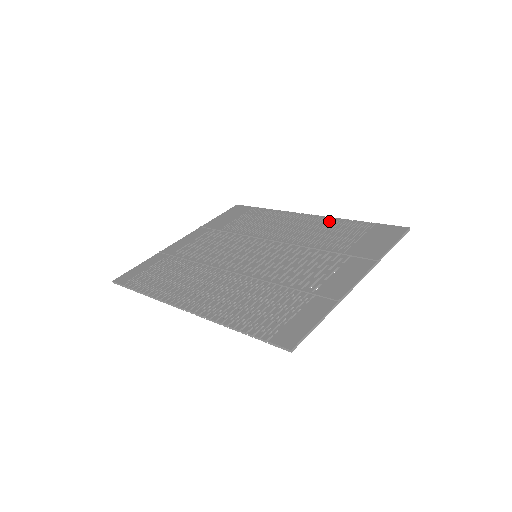
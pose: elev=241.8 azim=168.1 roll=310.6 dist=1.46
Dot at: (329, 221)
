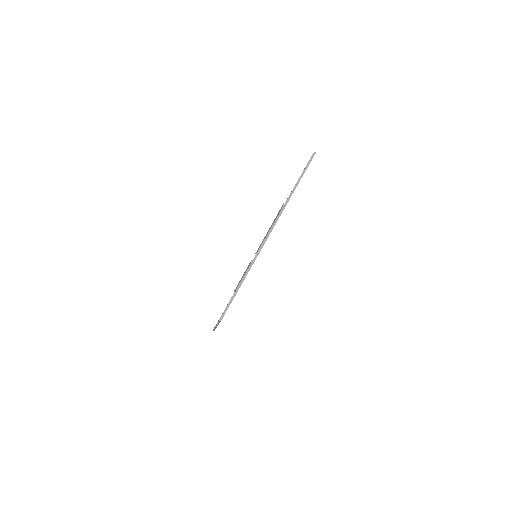
Dot at: occluded
